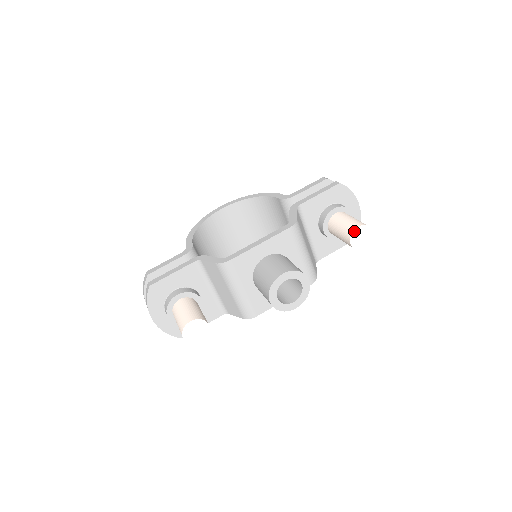
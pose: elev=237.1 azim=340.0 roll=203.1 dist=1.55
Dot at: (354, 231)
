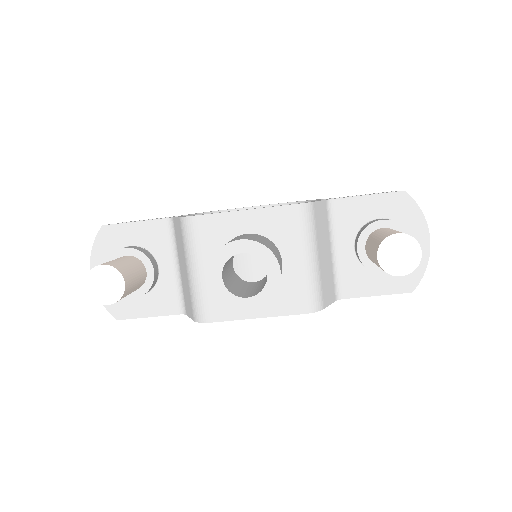
Dot at: (388, 238)
